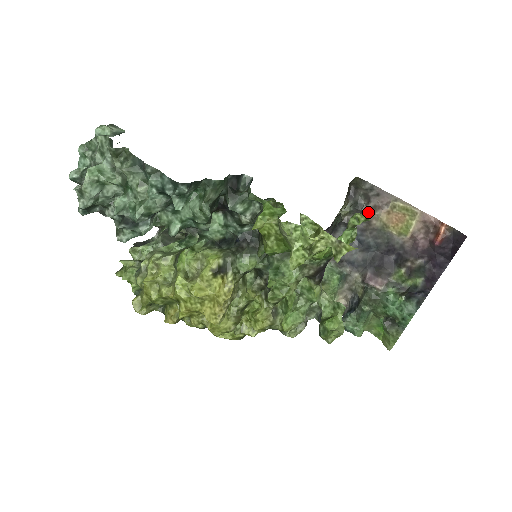
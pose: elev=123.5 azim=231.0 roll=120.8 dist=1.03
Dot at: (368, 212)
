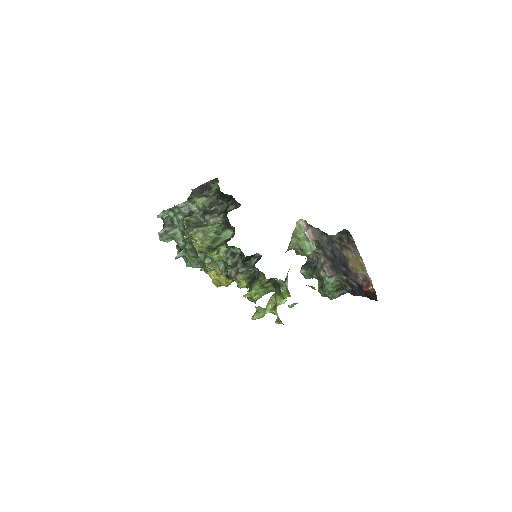
Dot at: (344, 246)
